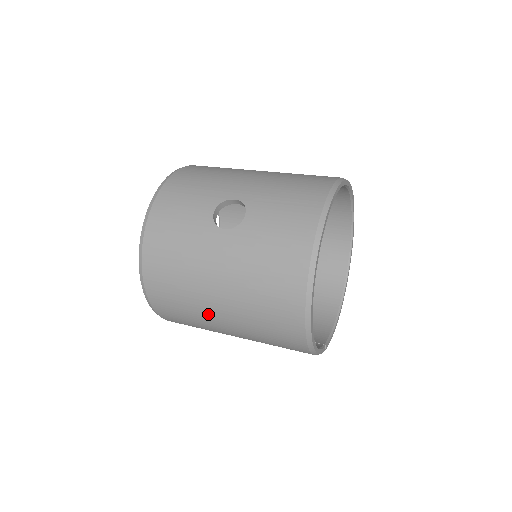
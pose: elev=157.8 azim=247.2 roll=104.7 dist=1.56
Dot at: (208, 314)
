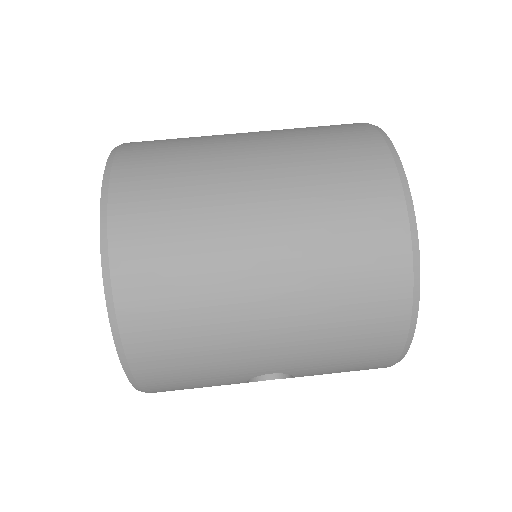
Dot at: occluded
